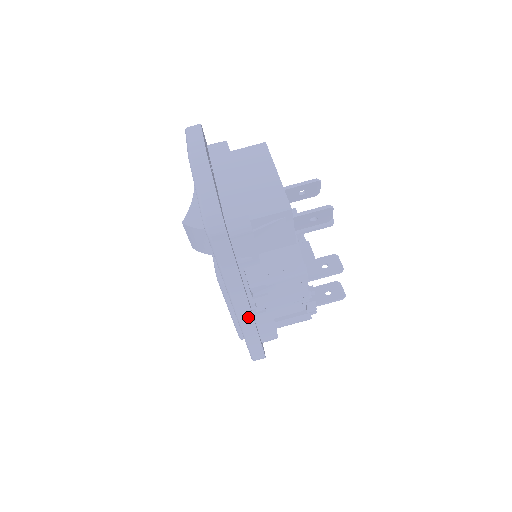
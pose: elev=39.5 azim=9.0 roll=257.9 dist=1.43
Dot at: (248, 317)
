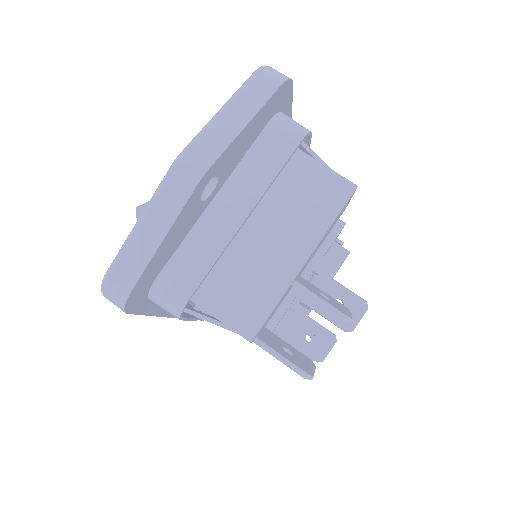
Dot at: occluded
